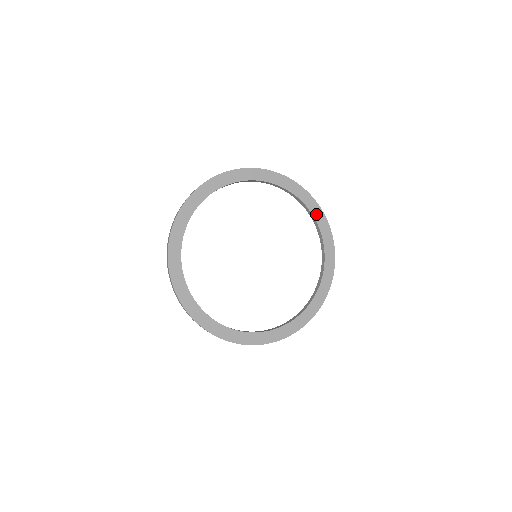
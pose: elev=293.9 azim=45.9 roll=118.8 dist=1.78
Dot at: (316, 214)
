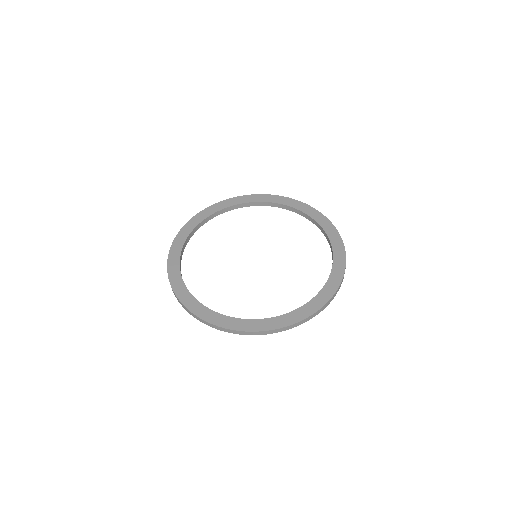
Dot at: (336, 268)
